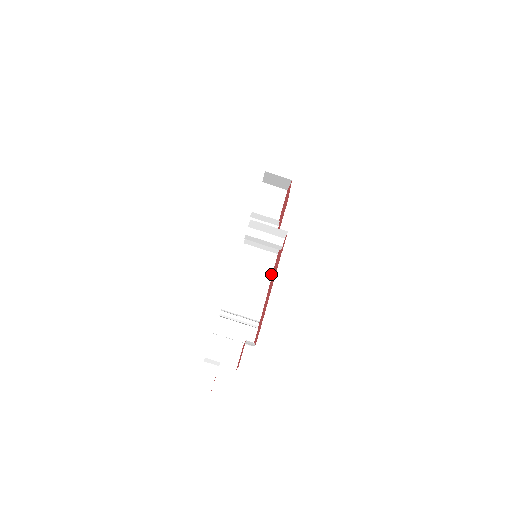
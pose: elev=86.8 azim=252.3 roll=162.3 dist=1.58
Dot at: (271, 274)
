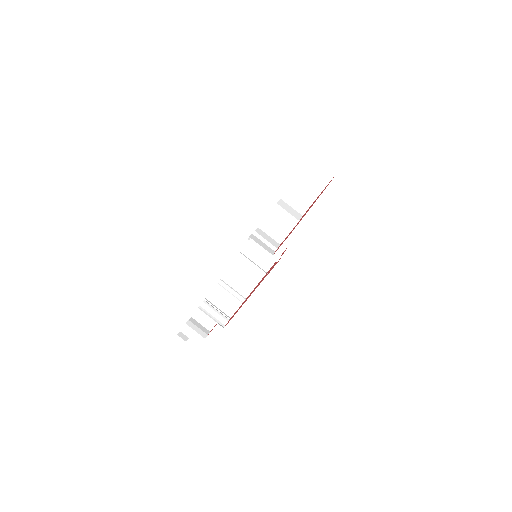
Dot at: (272, 265)
